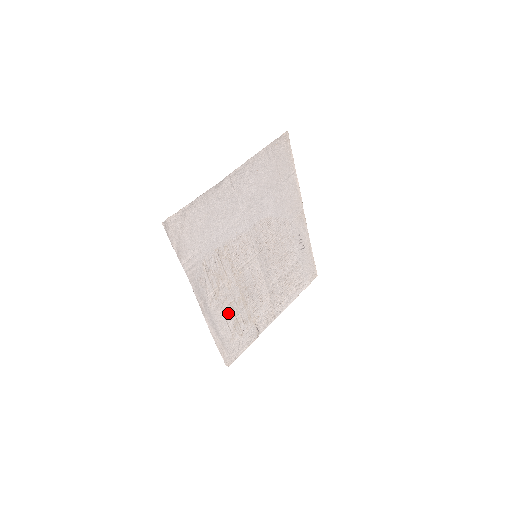
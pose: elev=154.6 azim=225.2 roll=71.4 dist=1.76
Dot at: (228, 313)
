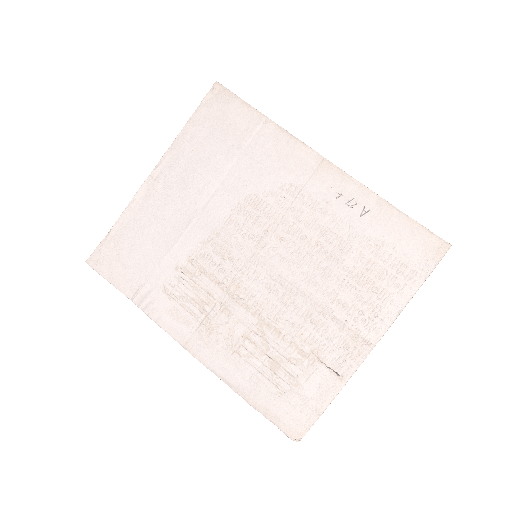
Dot at: (247, 351)
